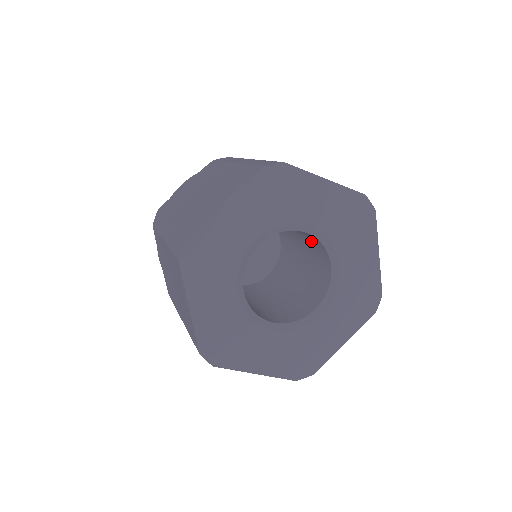
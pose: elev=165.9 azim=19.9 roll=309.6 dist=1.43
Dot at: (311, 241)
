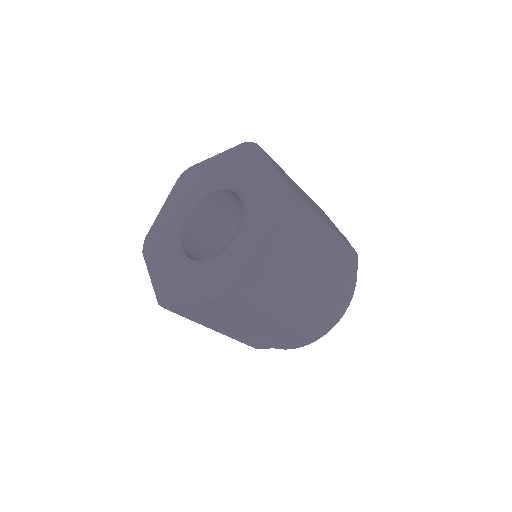
Dot at: occluded
